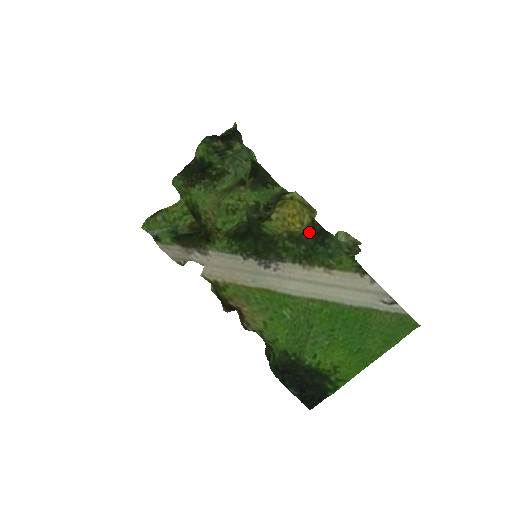
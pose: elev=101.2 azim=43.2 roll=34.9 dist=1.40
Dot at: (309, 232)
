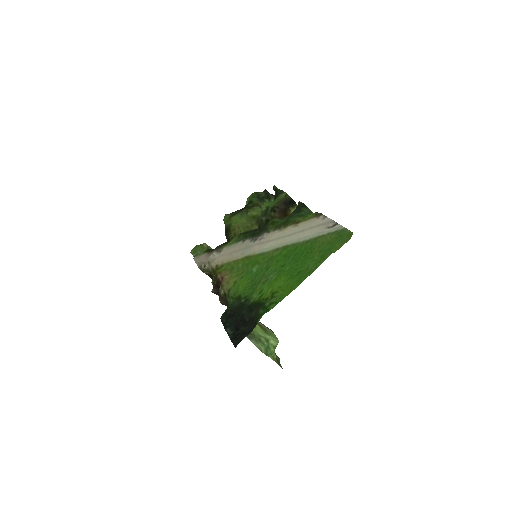
Dot at: occluded
